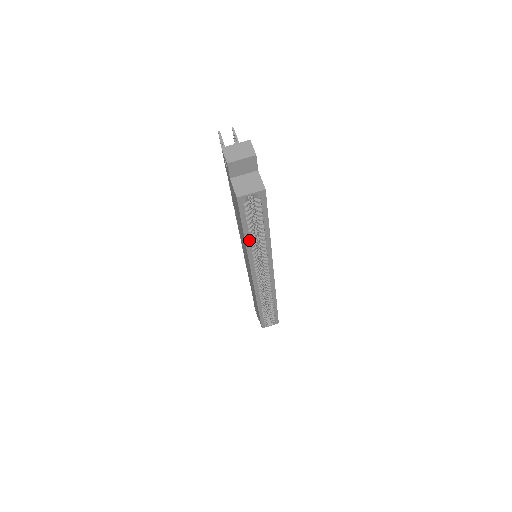
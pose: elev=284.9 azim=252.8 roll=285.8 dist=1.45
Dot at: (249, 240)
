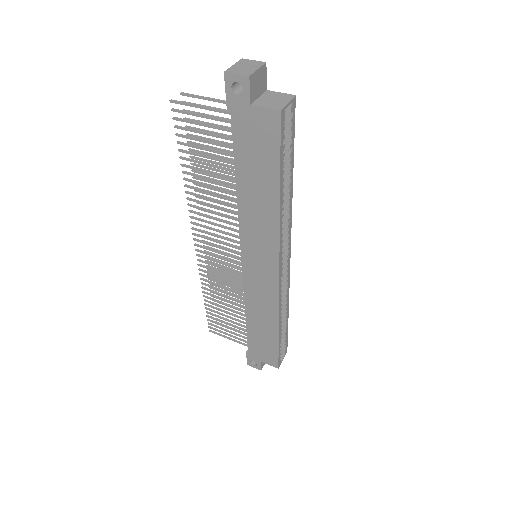
Dot at: (282, 195)
